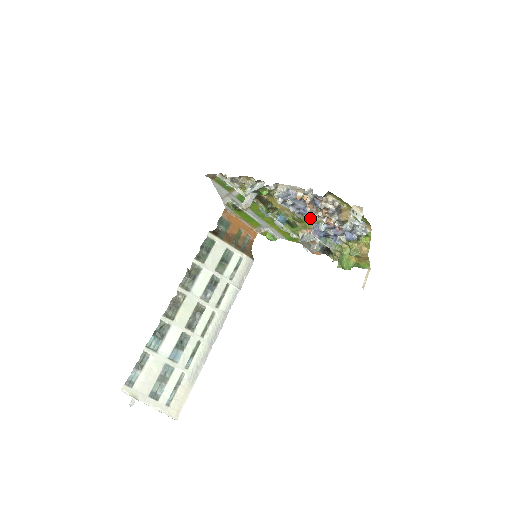
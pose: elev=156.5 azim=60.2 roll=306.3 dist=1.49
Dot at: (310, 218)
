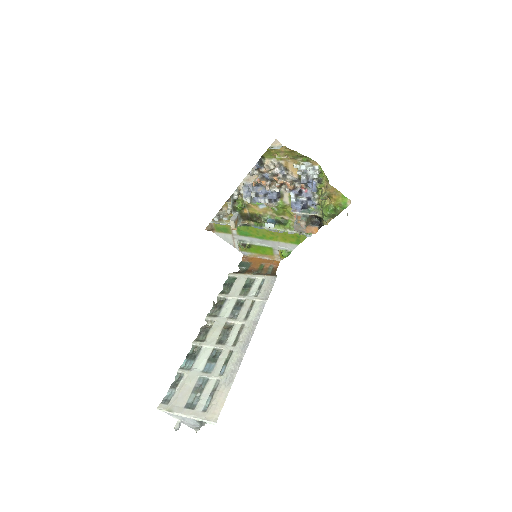
Dot at: (283, 201)
